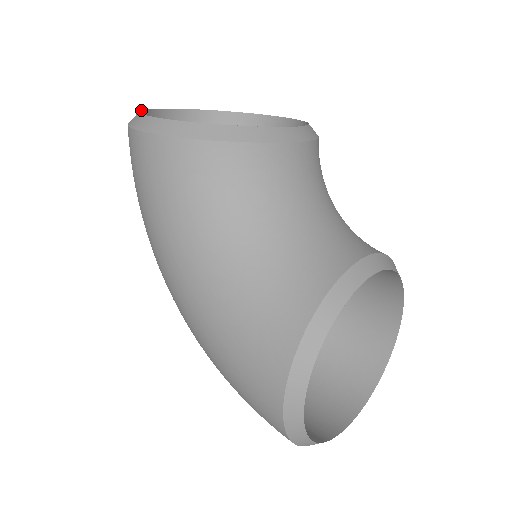
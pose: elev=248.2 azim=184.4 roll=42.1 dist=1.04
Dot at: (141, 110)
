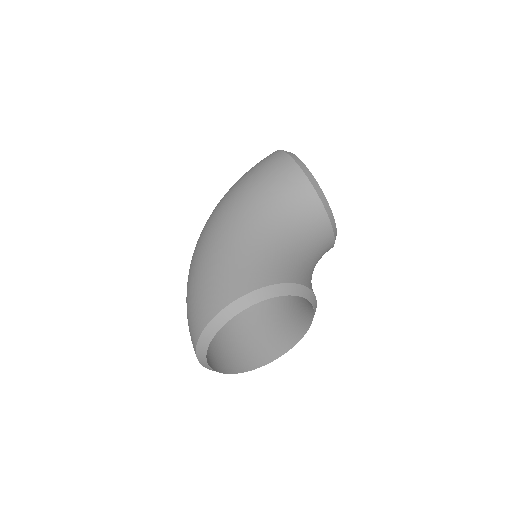
Dot at: occluded
